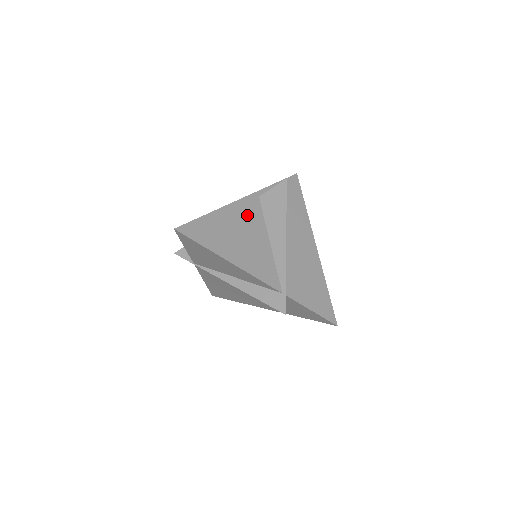
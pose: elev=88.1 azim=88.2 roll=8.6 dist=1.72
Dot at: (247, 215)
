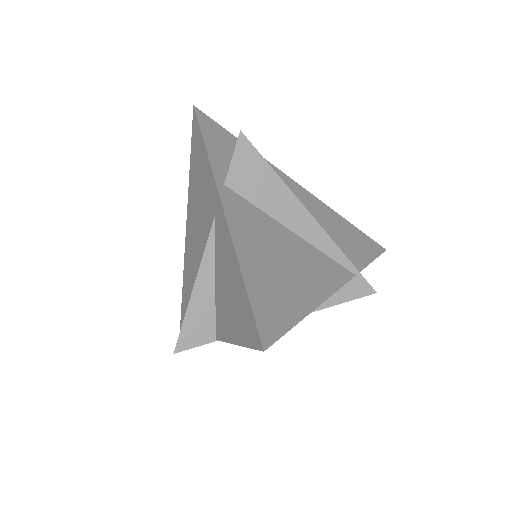
Dot at: (251, 225)
